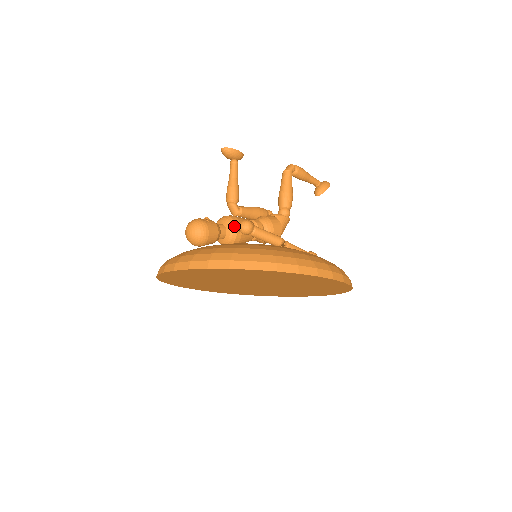
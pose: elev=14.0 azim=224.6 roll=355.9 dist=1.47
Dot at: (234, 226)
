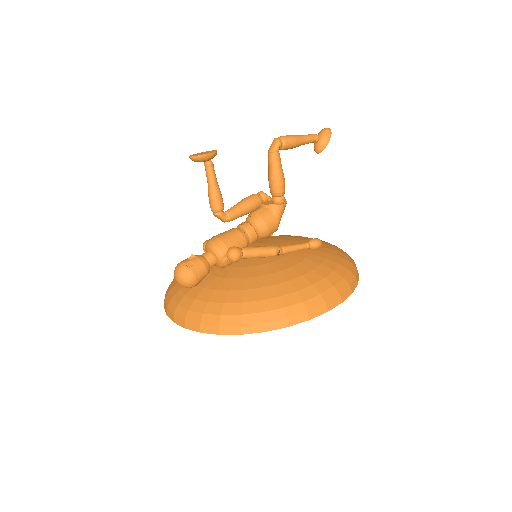
Dot at: (222, 255)
